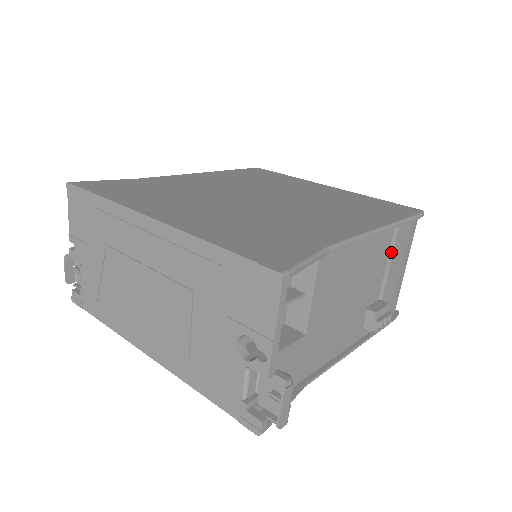
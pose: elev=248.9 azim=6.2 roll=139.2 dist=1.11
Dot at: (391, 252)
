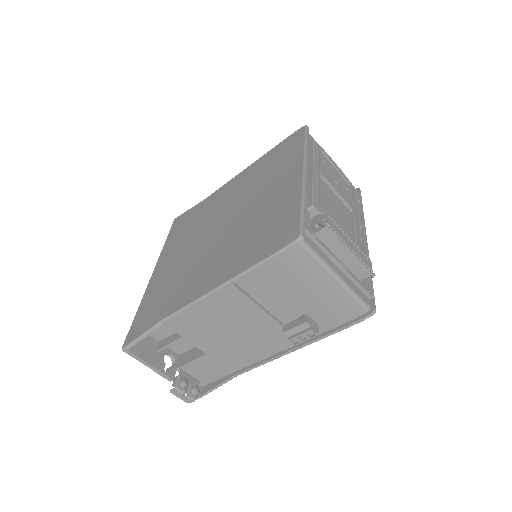
Dot at: (275, 285)
